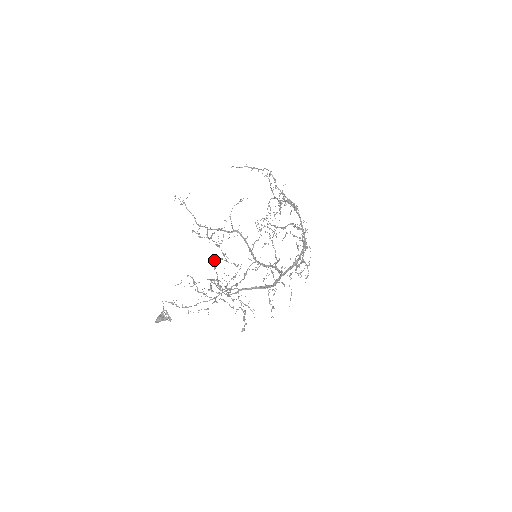
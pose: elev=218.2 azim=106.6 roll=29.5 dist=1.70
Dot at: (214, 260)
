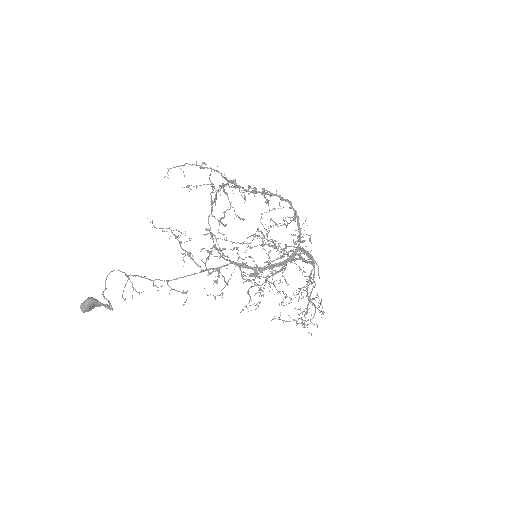
Dot at: (220, 185)
